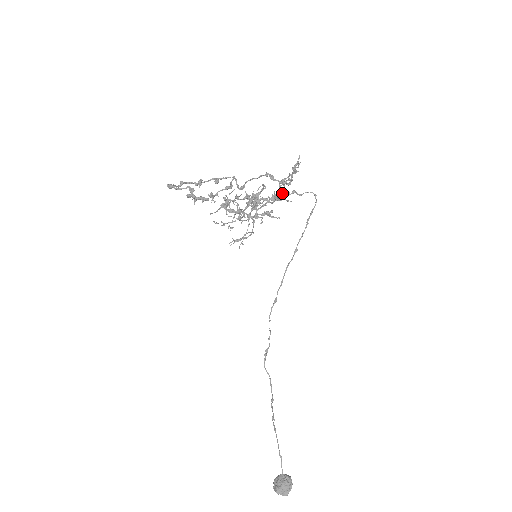
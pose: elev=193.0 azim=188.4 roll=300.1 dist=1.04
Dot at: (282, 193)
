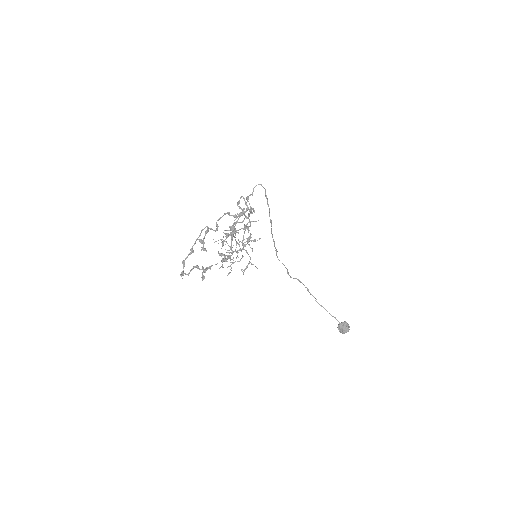
Dot at: (243, 209)
